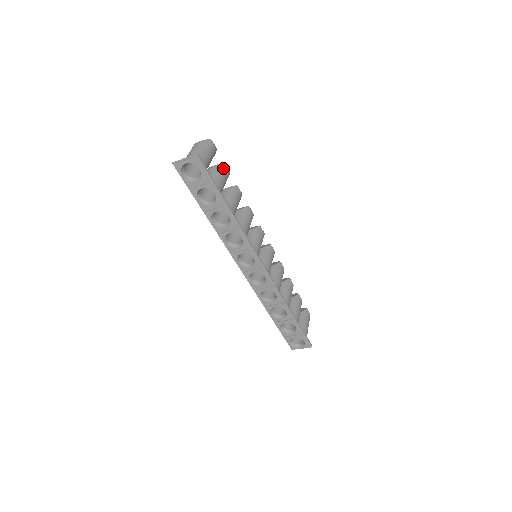
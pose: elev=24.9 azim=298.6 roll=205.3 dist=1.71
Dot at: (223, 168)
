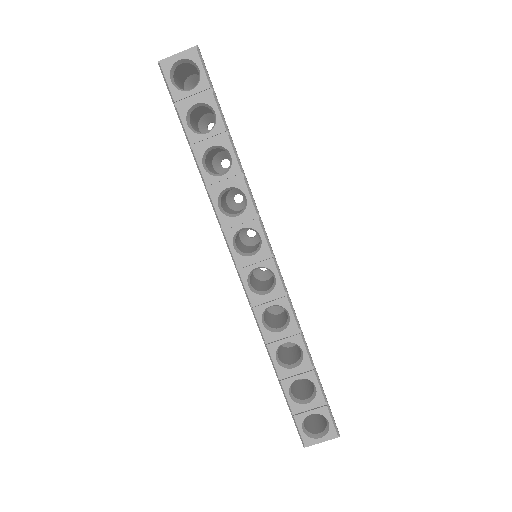
Dot at: occluded
